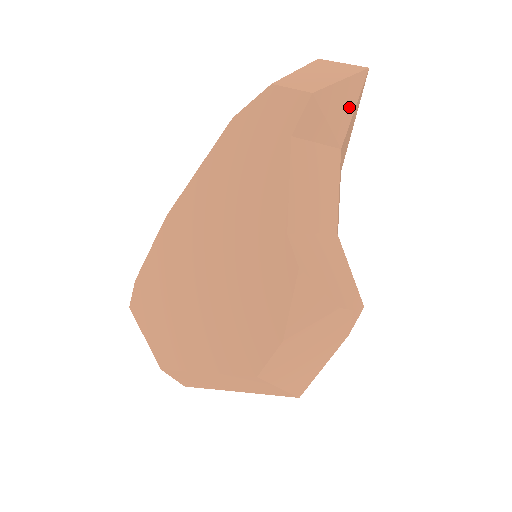
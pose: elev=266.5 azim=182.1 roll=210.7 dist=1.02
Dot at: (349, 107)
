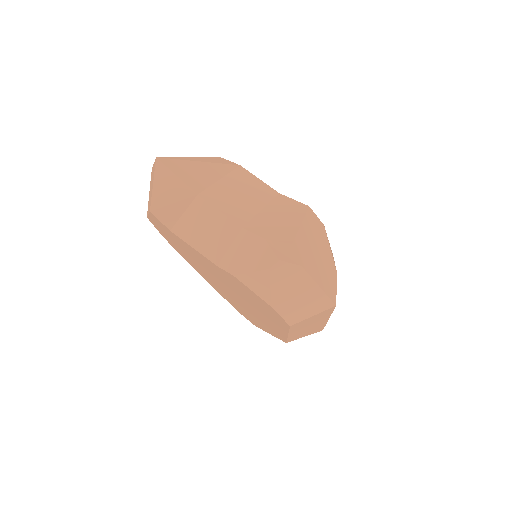
Dot at: (173, 181)
